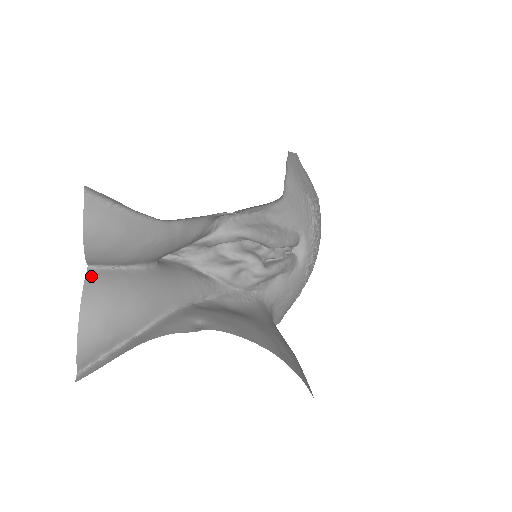
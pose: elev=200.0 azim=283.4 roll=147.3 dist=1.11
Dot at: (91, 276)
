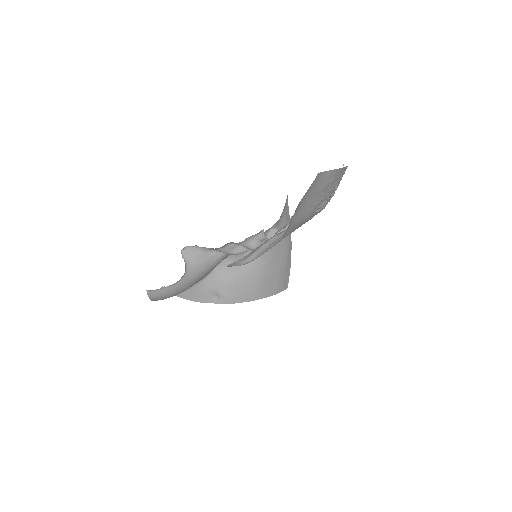
Dot at: (150, 294)
